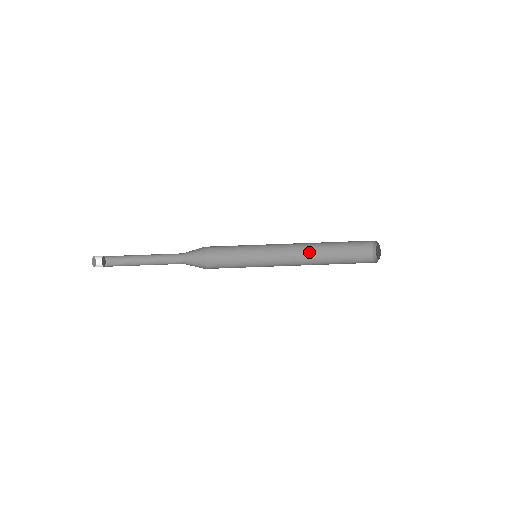
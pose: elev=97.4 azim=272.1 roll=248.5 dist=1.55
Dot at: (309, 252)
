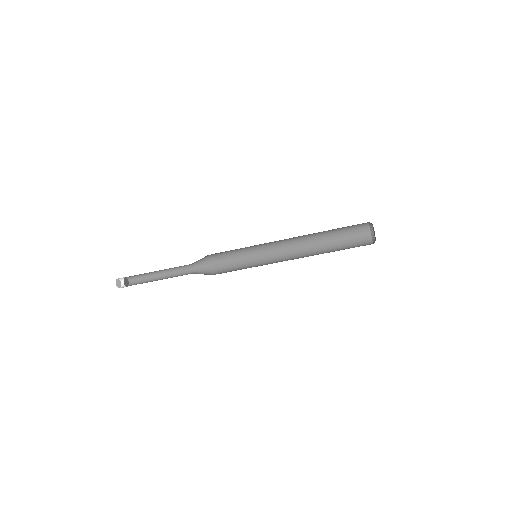
Dot at: (306, 237)
